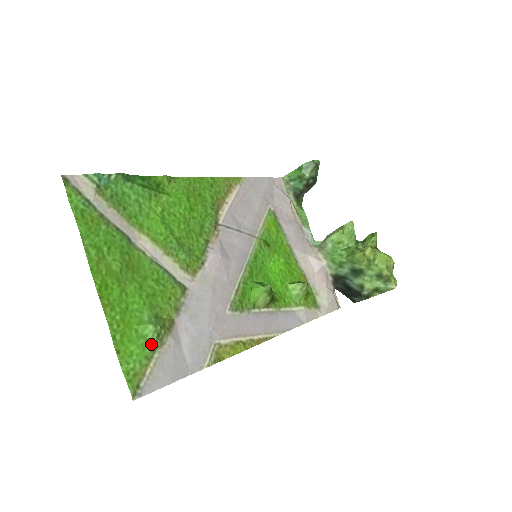
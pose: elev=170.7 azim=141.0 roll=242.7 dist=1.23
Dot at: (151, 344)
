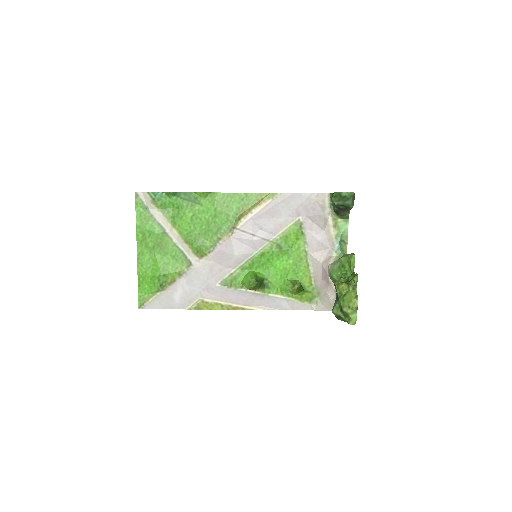
Dot at: (156, 288)
